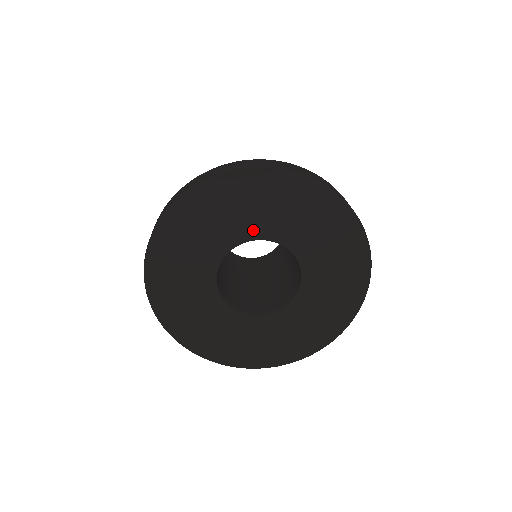
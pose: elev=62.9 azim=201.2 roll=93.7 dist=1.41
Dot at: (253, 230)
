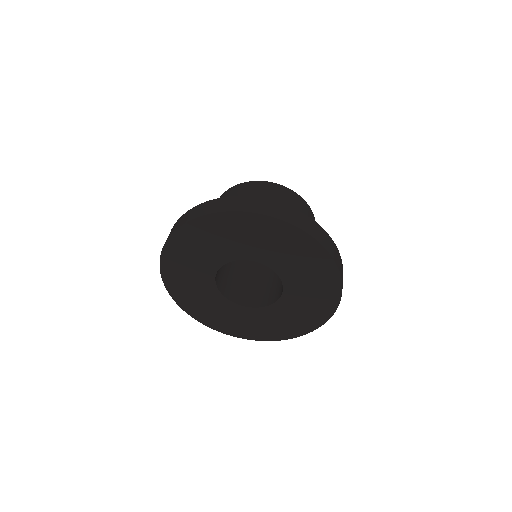
Dot at: (285, 271)
